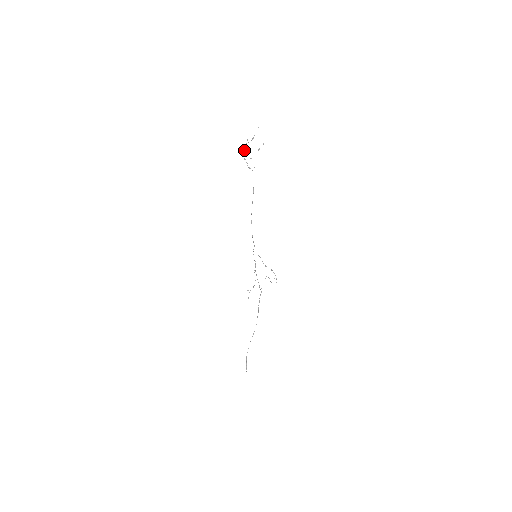
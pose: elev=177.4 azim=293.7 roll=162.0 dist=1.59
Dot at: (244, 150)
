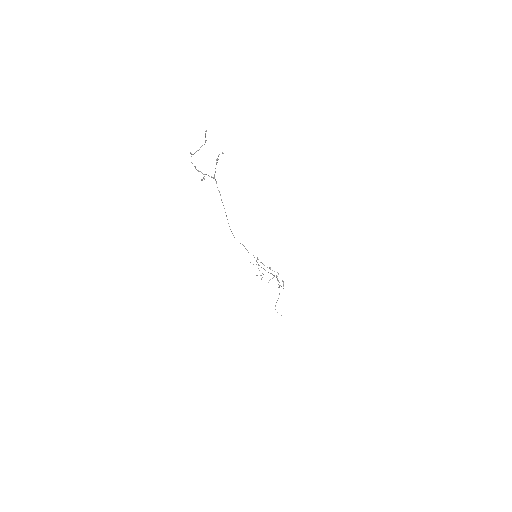
Dot at: occluded
